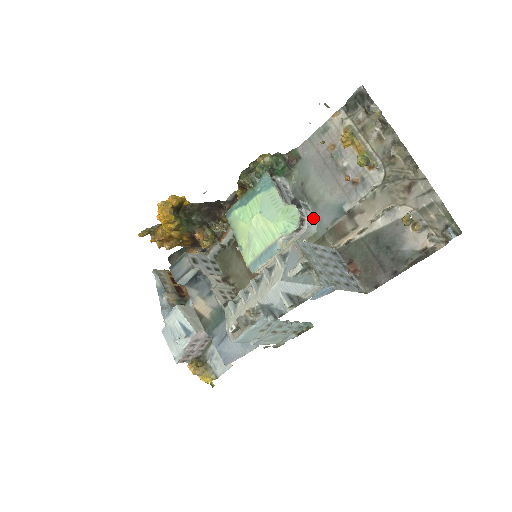
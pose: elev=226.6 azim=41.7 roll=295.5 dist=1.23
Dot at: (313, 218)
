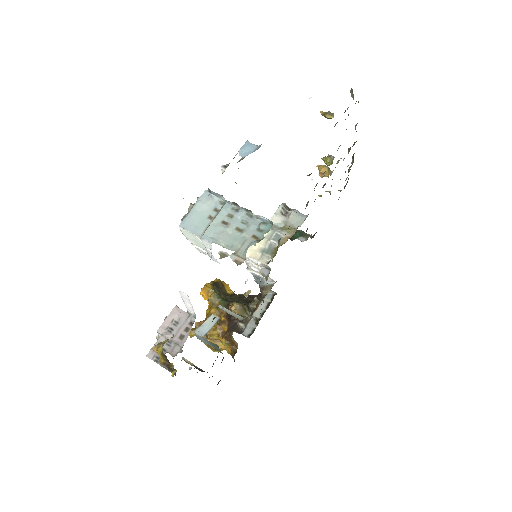
Dot at: occluded
